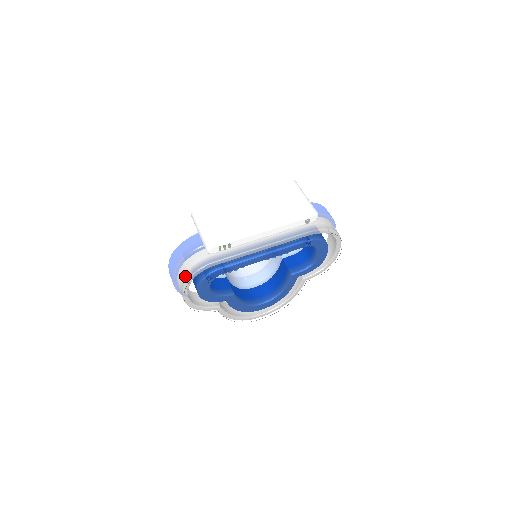
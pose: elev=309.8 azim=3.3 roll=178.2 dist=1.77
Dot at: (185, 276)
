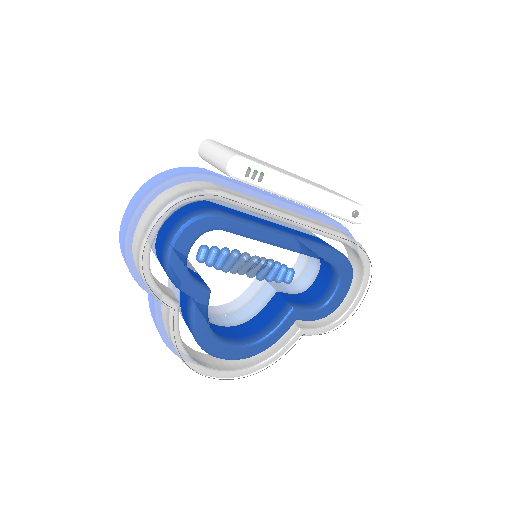
Dot at: (170, 197)
